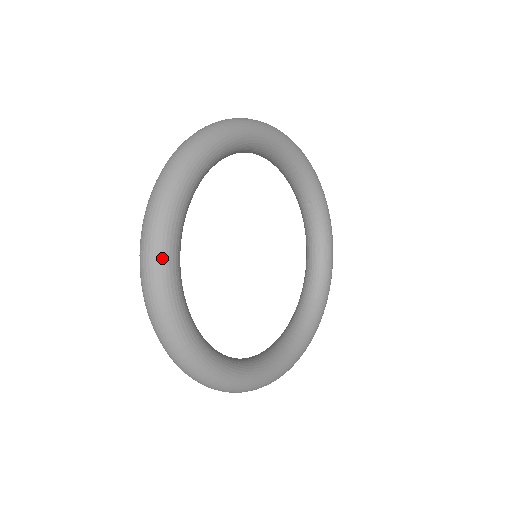
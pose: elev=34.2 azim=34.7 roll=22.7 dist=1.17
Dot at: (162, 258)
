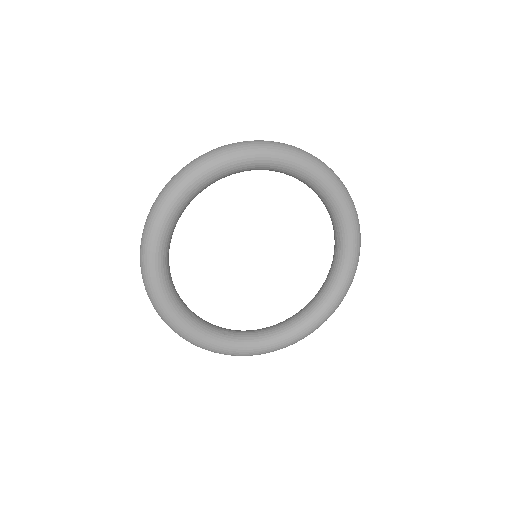
Dot at: (149, 278)
